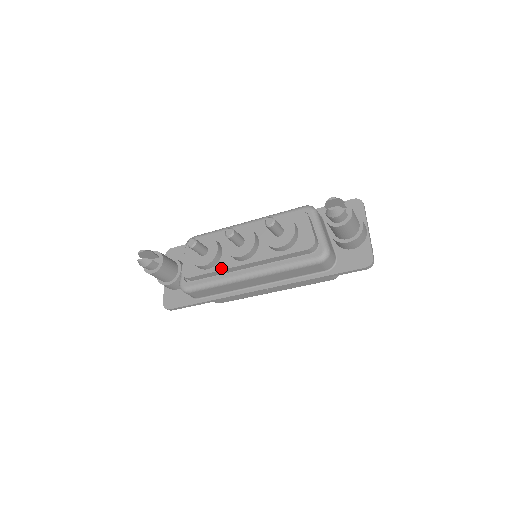
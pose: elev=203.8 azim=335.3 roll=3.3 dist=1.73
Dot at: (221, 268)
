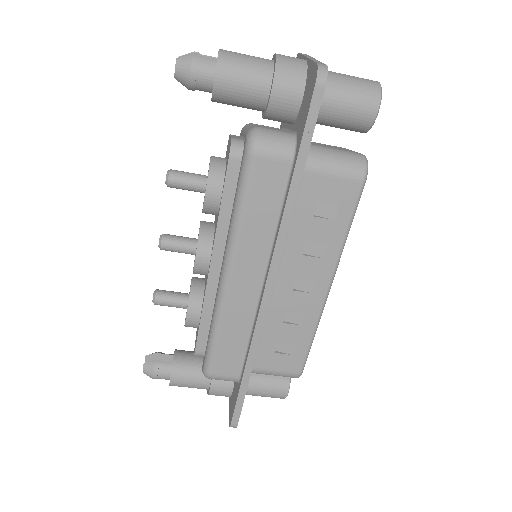
Dot at: (203, 301)
